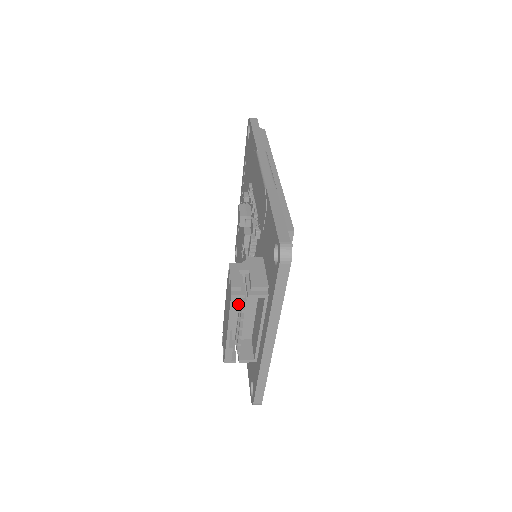
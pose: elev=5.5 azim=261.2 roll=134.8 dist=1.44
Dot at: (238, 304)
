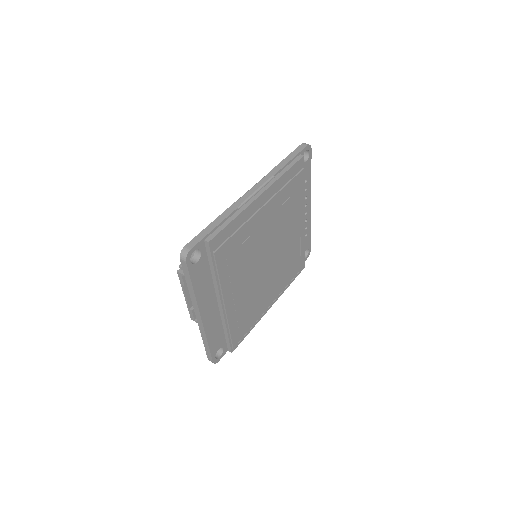
Dot at: occluded
